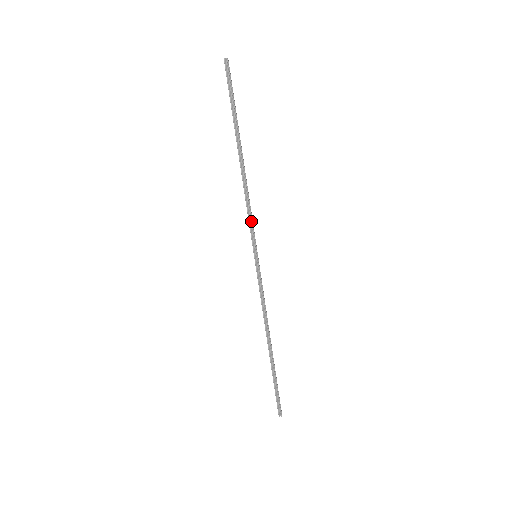
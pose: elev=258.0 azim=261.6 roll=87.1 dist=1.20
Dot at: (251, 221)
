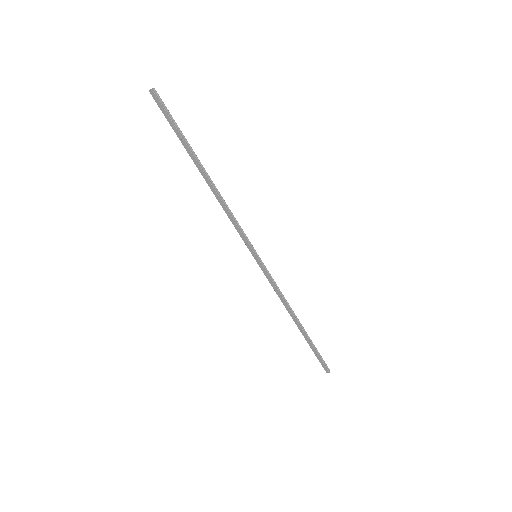
Dot at: (240, 228)
